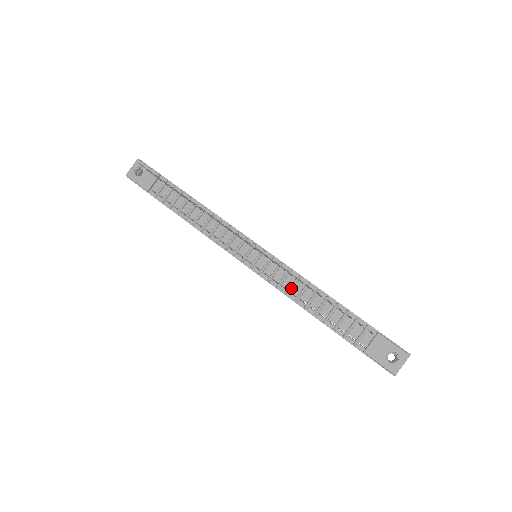
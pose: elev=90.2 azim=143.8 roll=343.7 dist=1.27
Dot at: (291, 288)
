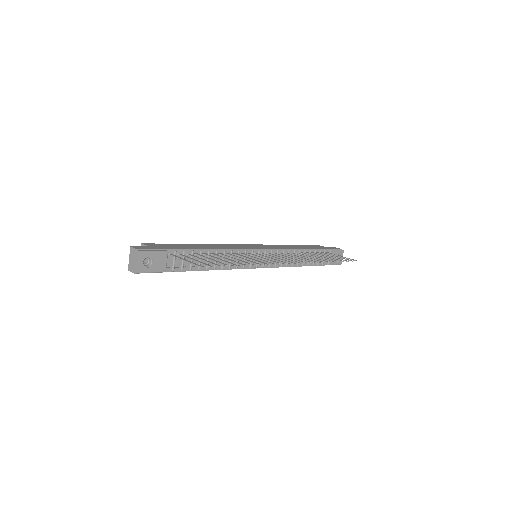
Dot at: occluded
